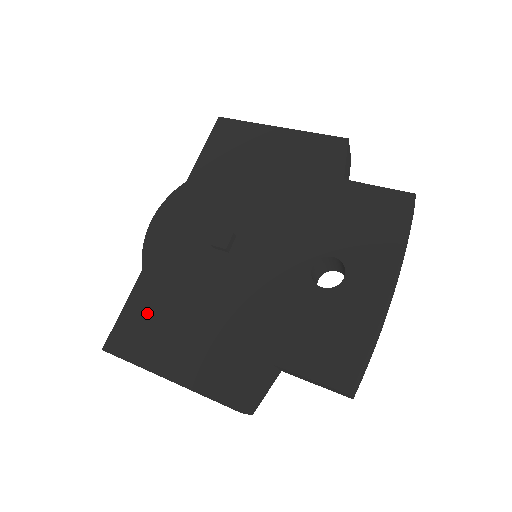
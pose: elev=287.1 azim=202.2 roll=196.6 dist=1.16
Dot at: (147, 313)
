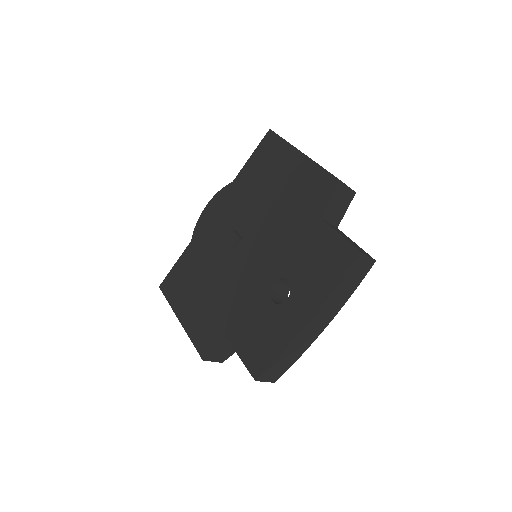
Dot at: (184, 273)
